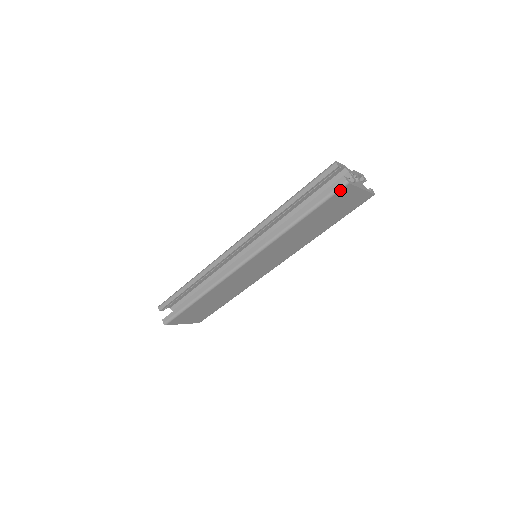
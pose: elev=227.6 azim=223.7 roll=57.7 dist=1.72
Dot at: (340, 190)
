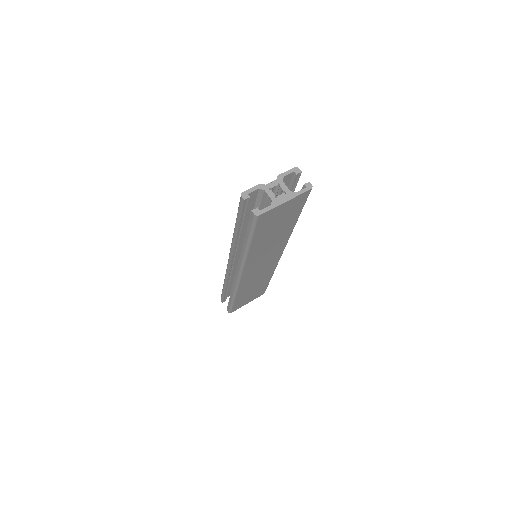
Dot at: (257, 221)
